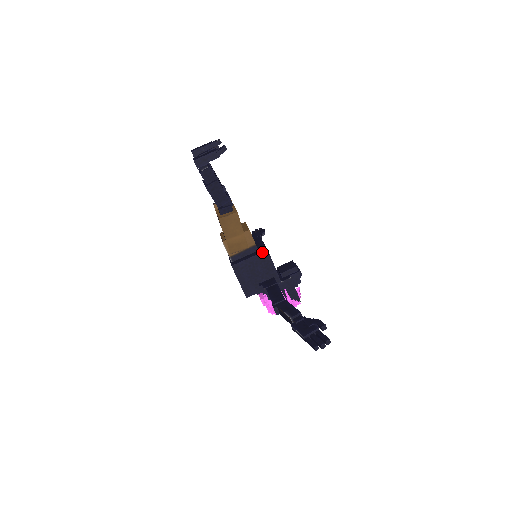
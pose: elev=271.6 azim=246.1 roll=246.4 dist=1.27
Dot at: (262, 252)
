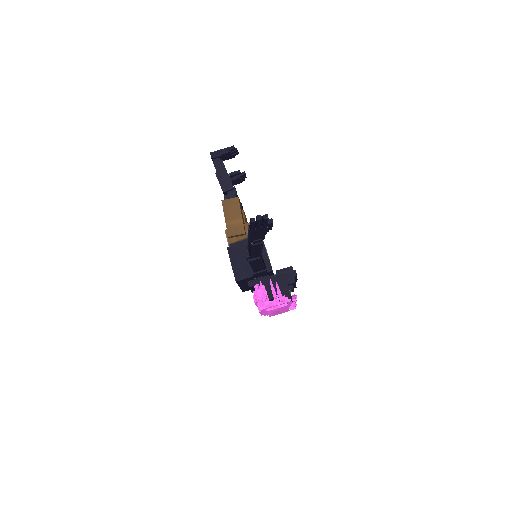
Dot at: occluded
